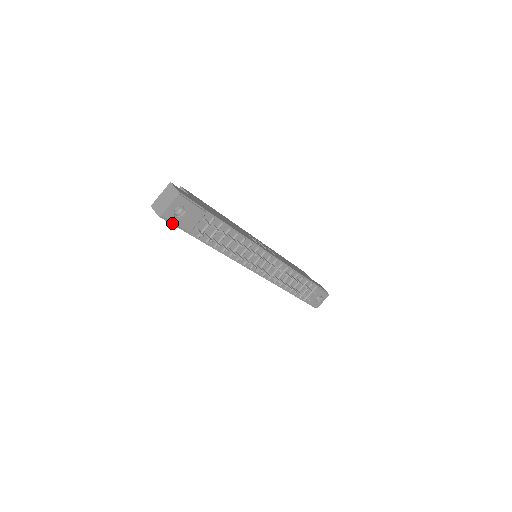
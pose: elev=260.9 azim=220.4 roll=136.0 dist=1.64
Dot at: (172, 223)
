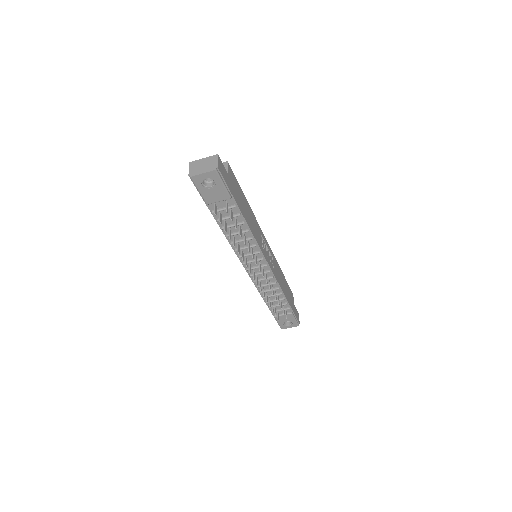
Dot at: (197, 188)
